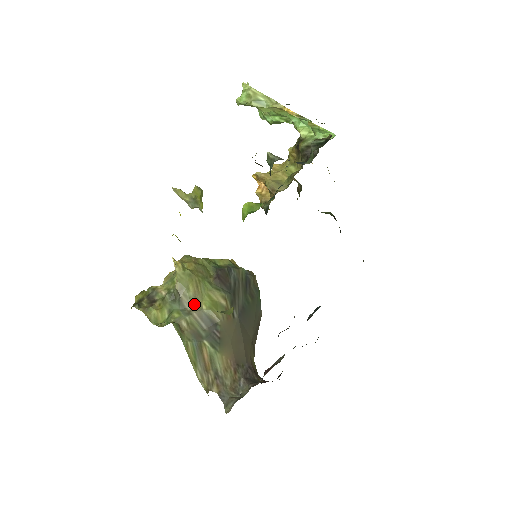
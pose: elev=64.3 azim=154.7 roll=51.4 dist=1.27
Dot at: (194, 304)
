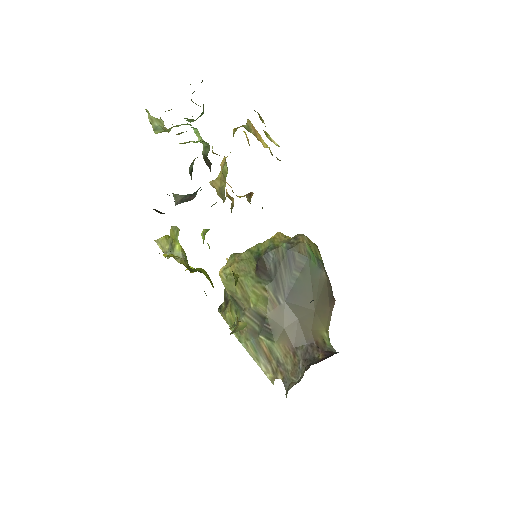
Dot at: (245, 303)
